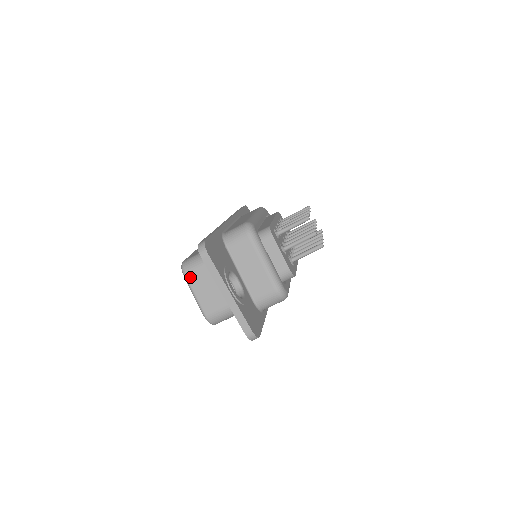
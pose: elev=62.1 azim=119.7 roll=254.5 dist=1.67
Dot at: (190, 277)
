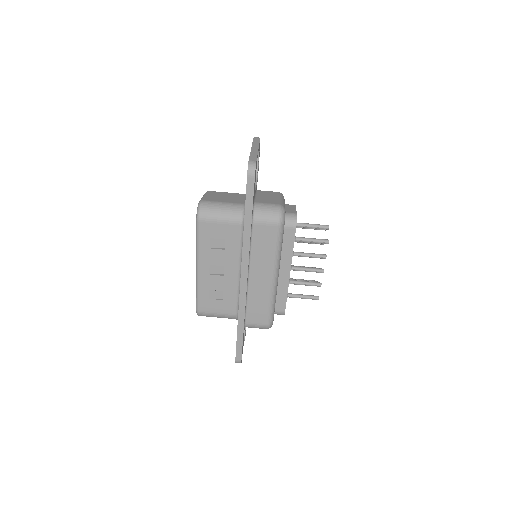
Dot at: (211, 192)
